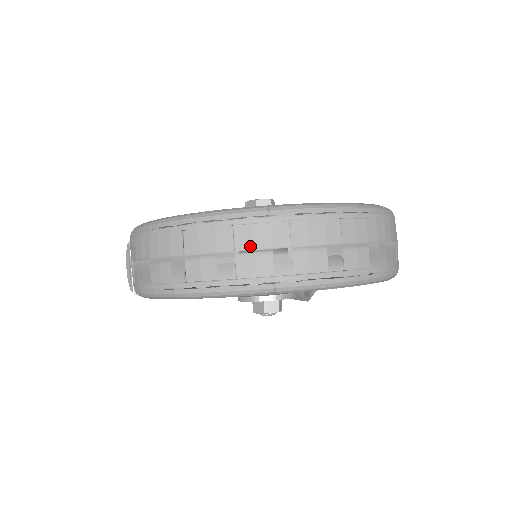
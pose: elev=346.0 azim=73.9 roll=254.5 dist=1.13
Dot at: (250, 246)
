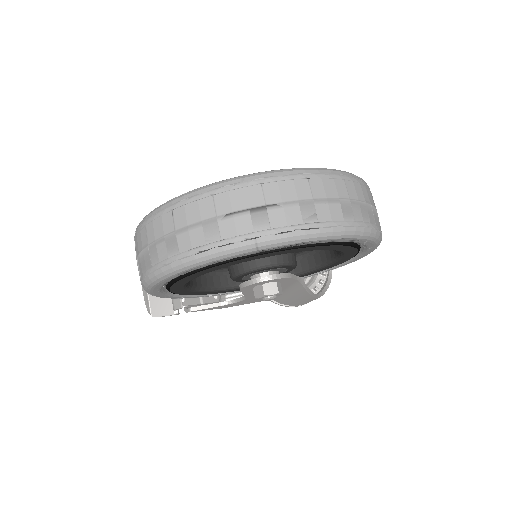
Dot at: (229, 210)
